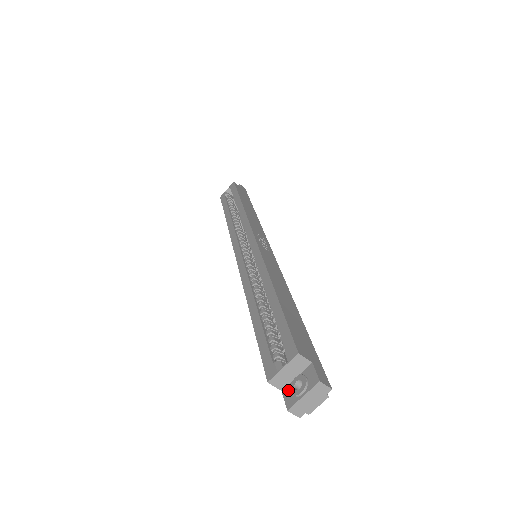
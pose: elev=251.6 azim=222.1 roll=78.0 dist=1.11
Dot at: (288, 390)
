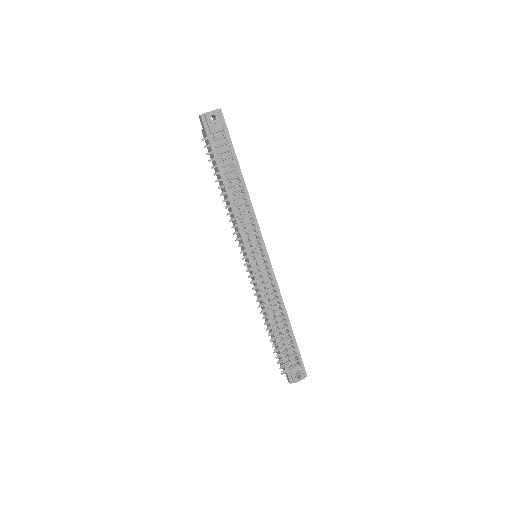
Dot at: occluded
